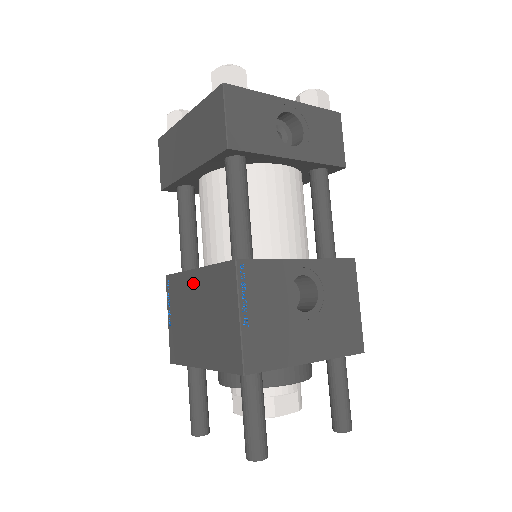
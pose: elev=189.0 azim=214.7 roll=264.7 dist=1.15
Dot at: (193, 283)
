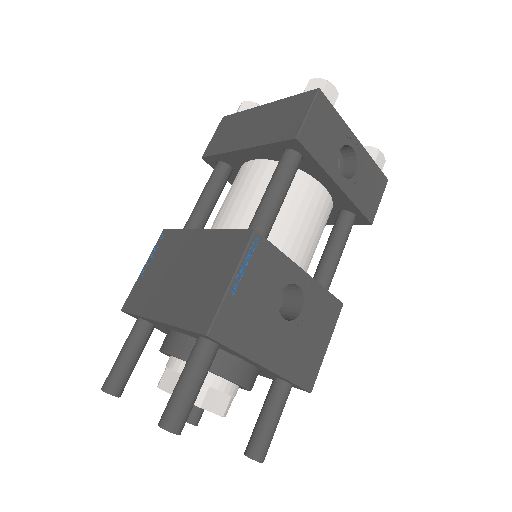
Dot at: (193, 241)
